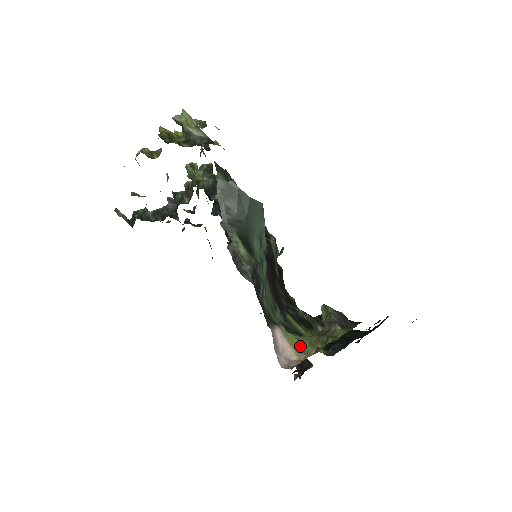
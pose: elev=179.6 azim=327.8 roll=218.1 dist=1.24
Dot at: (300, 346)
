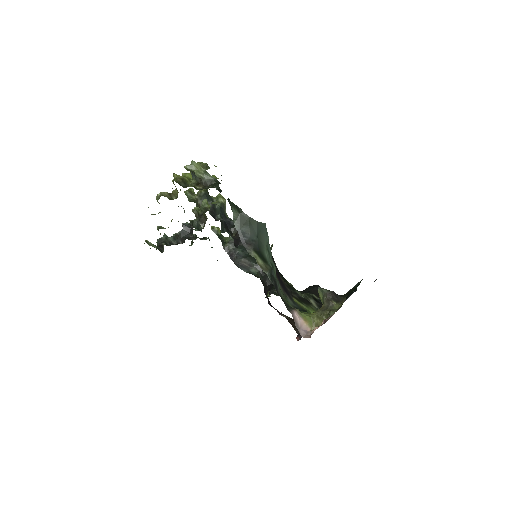
Dot at: (311, 320)
